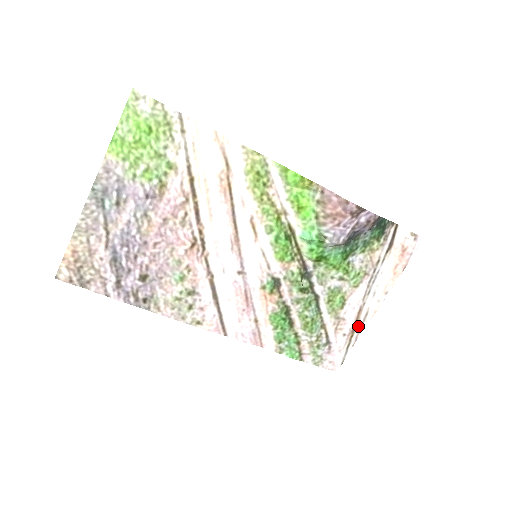
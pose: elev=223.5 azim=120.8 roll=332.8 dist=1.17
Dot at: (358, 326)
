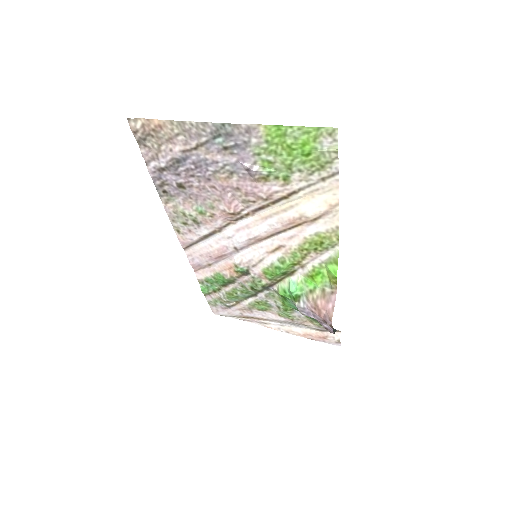
Dot at: (254, 320)
